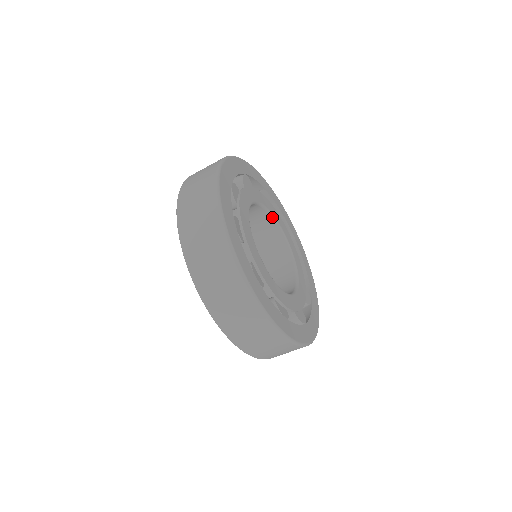
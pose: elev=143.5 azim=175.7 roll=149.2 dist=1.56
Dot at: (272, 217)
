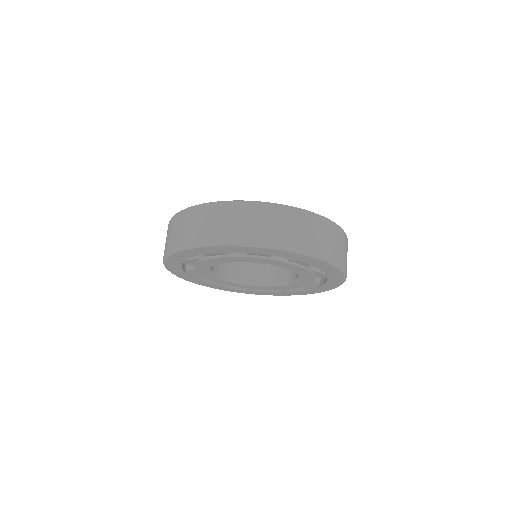
Dot at: occluded
